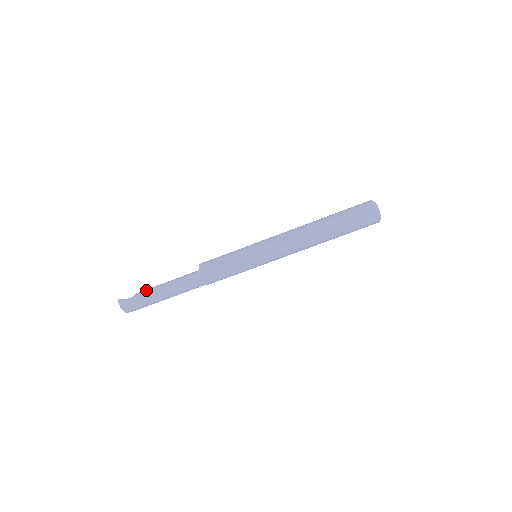
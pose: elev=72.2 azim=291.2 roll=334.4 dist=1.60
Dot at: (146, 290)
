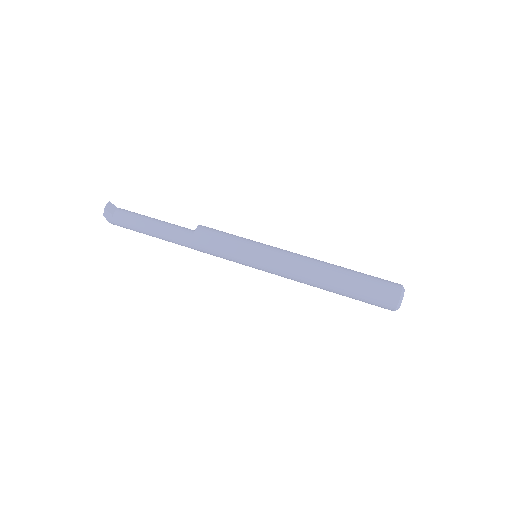
Dot at: occluded
